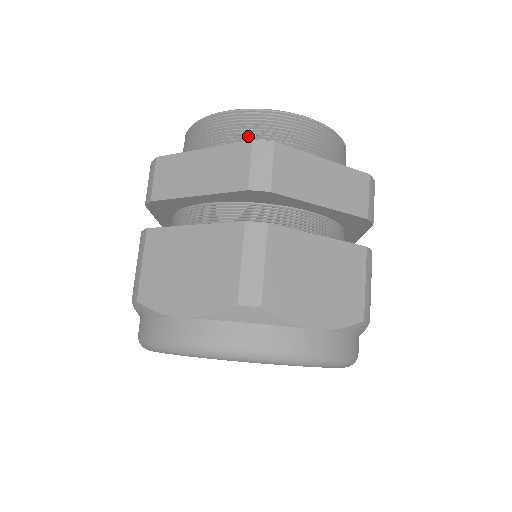
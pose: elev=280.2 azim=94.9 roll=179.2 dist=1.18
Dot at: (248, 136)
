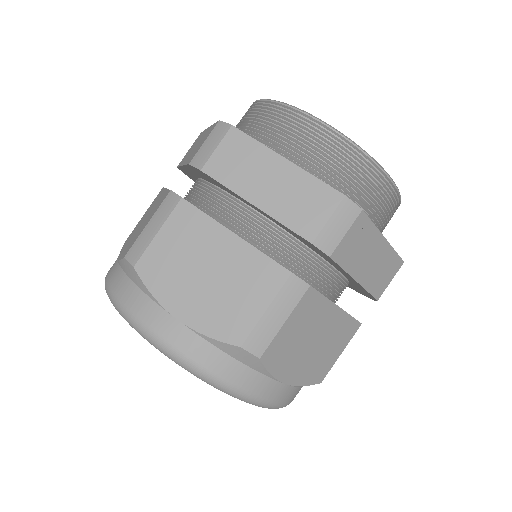
Dot at: (335, 170)
